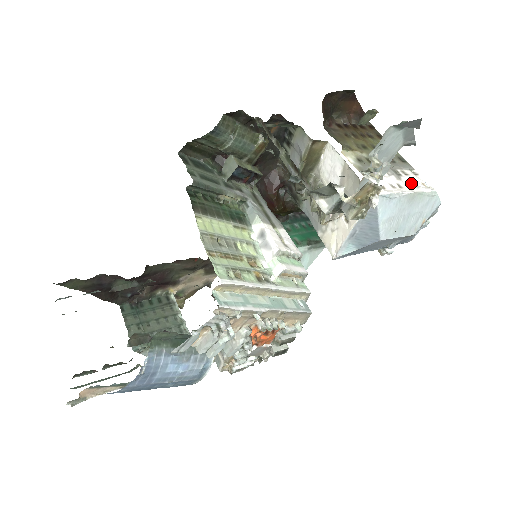
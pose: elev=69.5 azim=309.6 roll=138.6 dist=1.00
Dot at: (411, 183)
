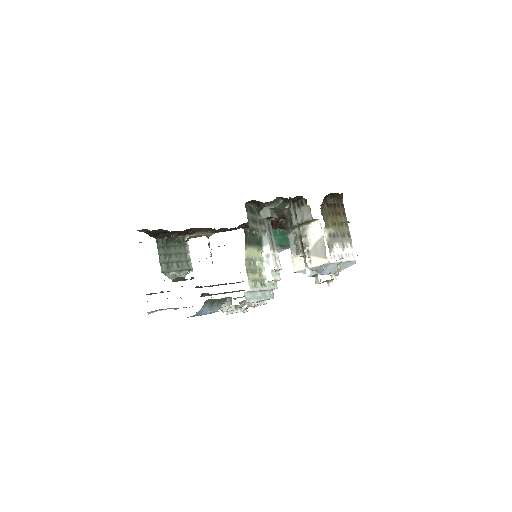
Dot at: (347, 253)
